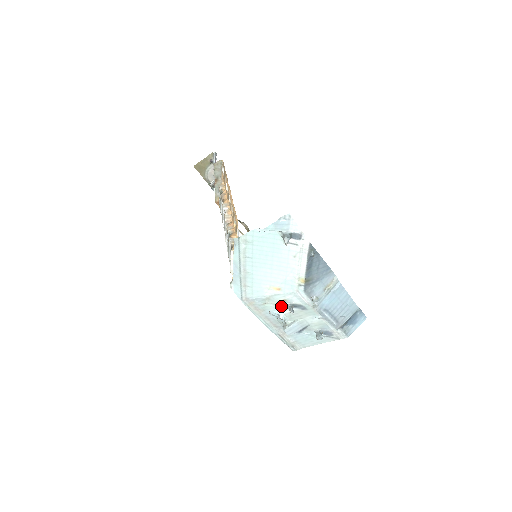
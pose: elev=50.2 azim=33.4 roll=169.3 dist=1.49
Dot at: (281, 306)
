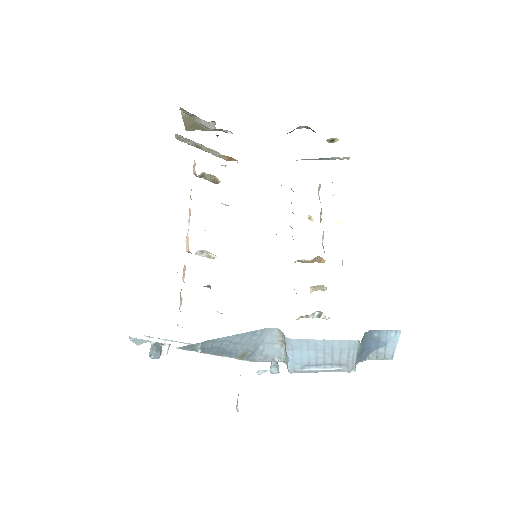
Dot at: occluded
